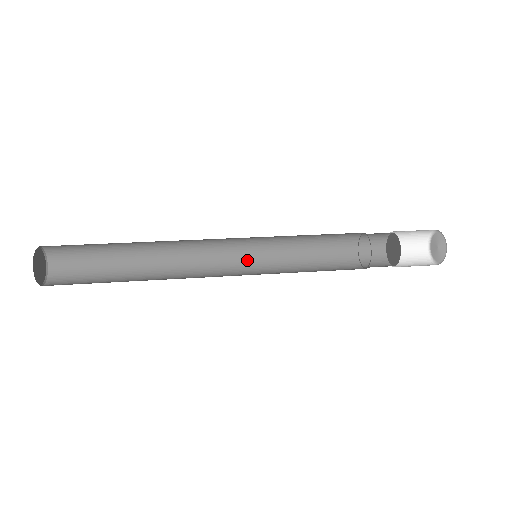
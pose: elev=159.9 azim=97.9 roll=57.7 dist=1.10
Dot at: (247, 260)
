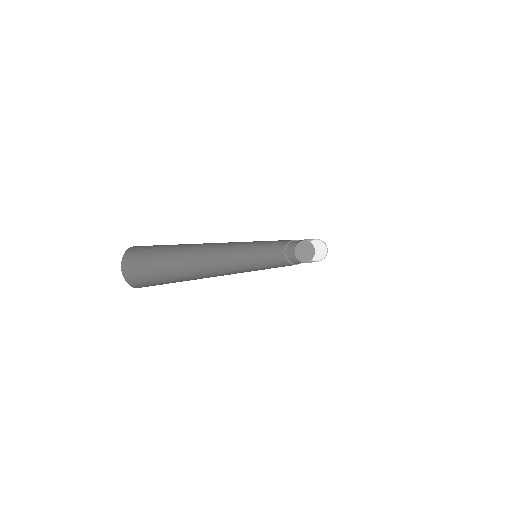
Dot at: (242, 261)
